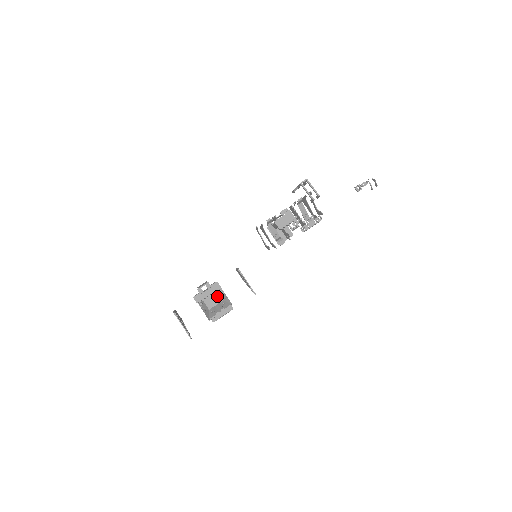
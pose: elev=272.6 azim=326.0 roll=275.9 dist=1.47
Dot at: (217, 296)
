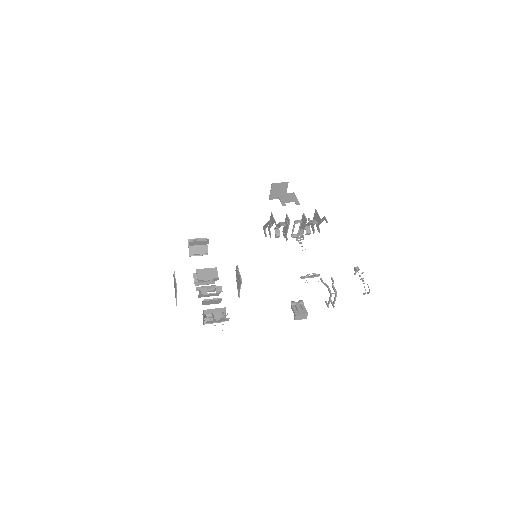
Dot at: (217, 301)
